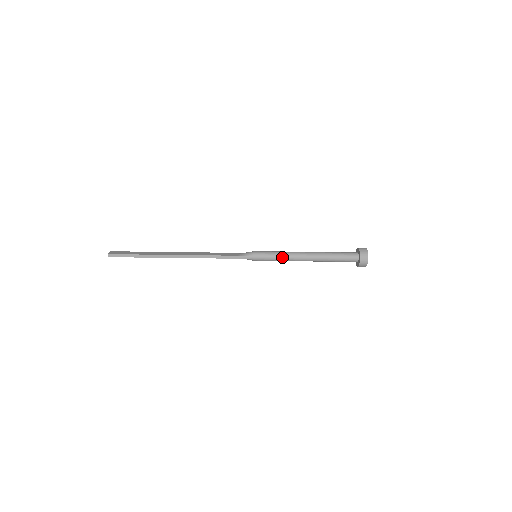
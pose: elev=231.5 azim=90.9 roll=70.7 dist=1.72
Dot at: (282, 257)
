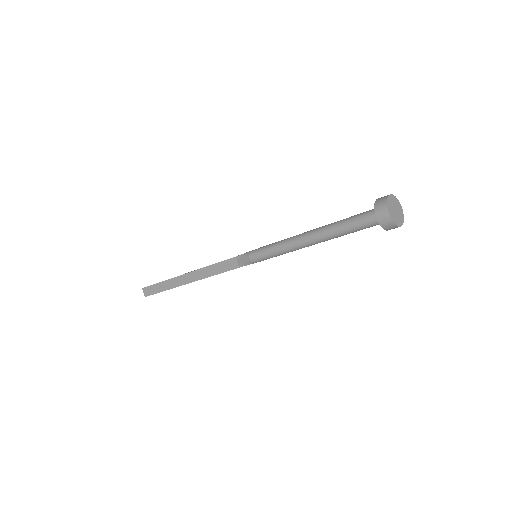
Dot at: occluded
